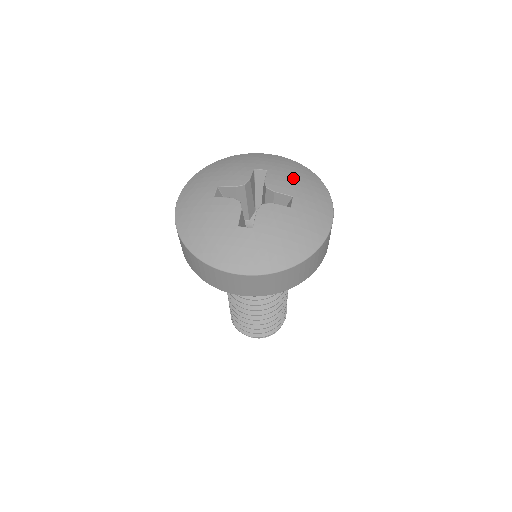
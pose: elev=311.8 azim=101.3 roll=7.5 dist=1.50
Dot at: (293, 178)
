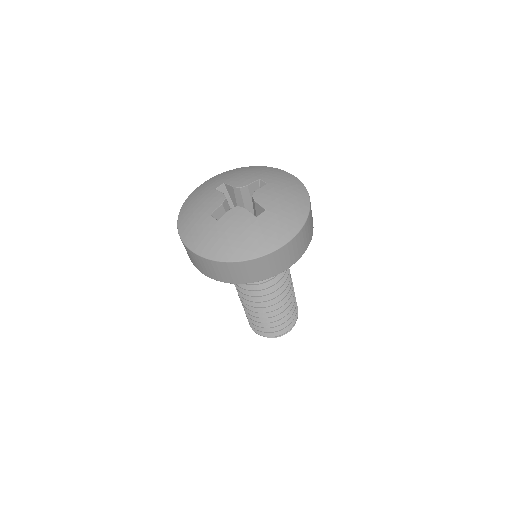
Dot at: (243, 174)
